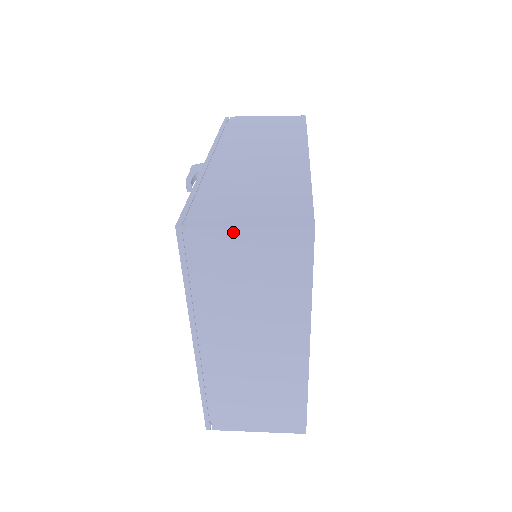
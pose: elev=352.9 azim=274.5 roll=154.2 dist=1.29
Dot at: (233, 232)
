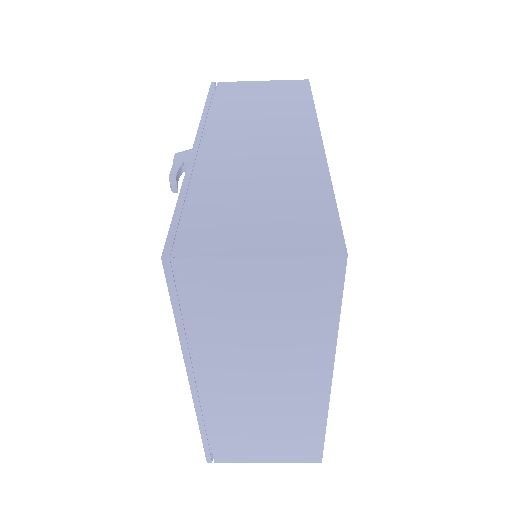
Dot at: (239, 263)
